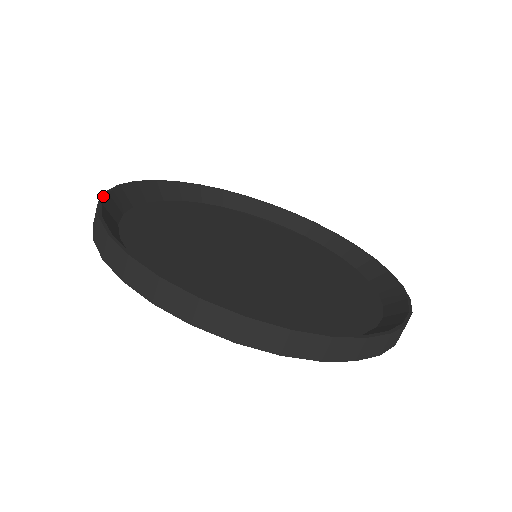
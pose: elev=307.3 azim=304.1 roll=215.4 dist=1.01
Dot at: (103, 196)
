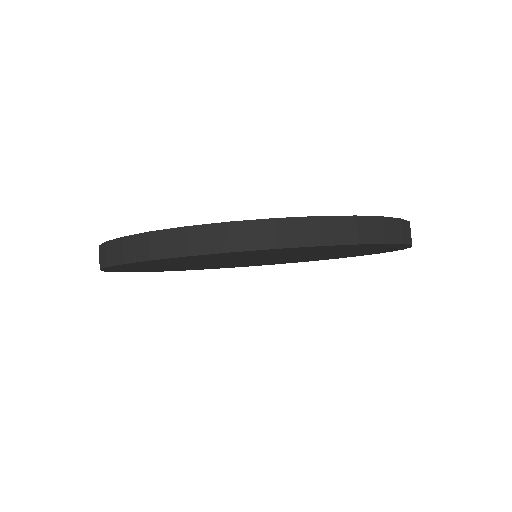
Dot at: (113, 239)
